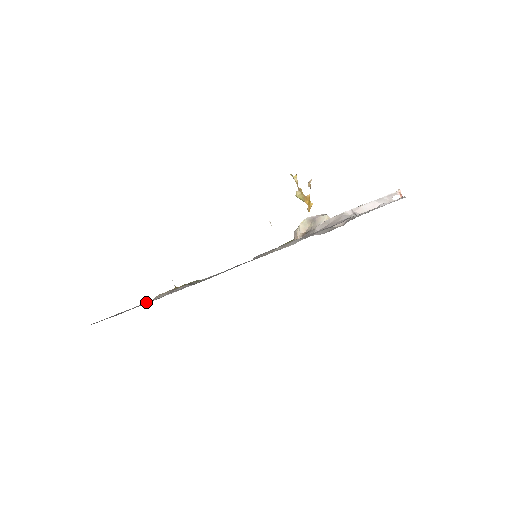
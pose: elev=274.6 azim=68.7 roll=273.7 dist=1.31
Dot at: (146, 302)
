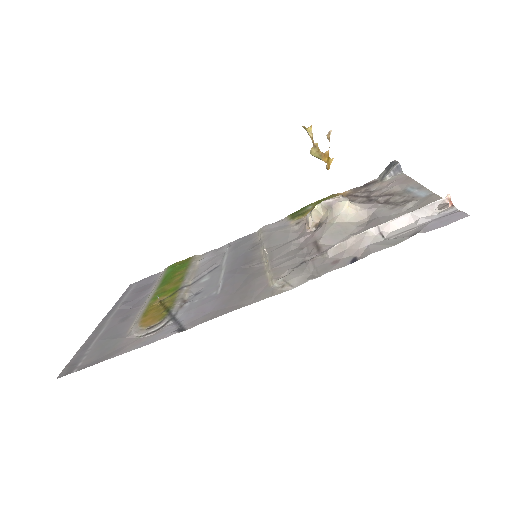
Dot at: (128, 315)
